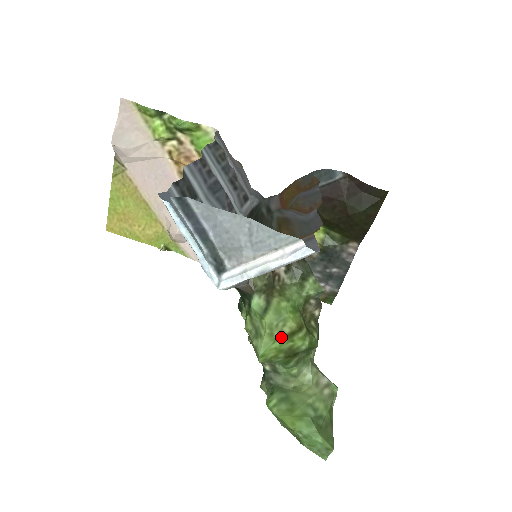
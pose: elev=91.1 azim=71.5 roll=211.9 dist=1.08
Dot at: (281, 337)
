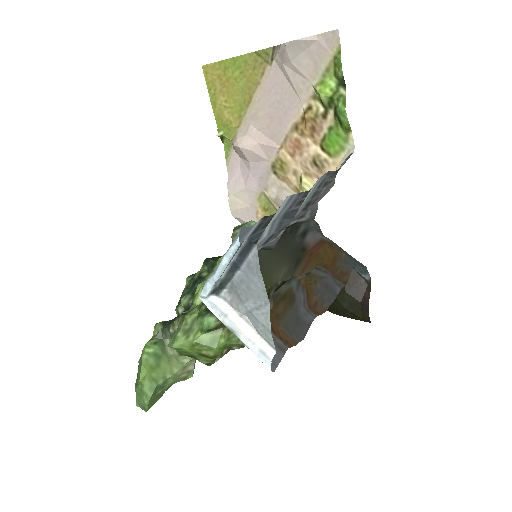
Dot at: (197, 351)
